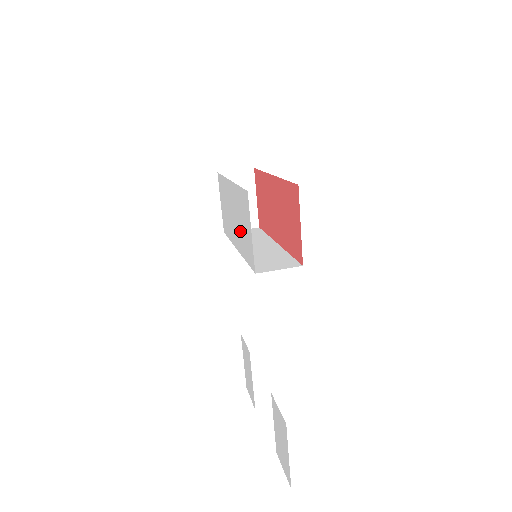
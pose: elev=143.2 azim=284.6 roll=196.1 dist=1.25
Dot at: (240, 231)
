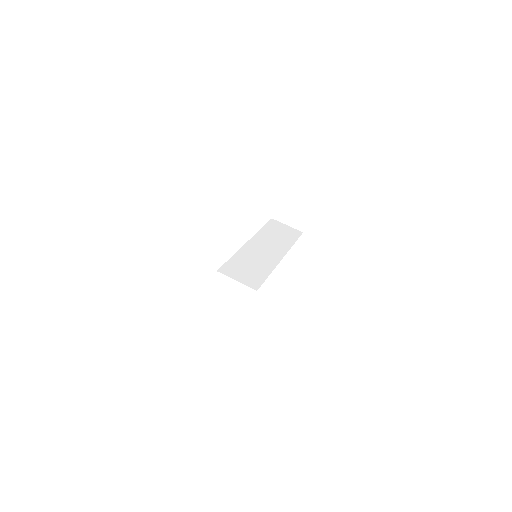
Dot at: occluded
